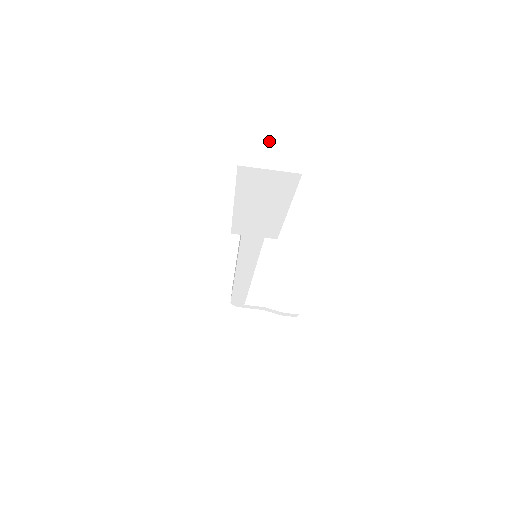
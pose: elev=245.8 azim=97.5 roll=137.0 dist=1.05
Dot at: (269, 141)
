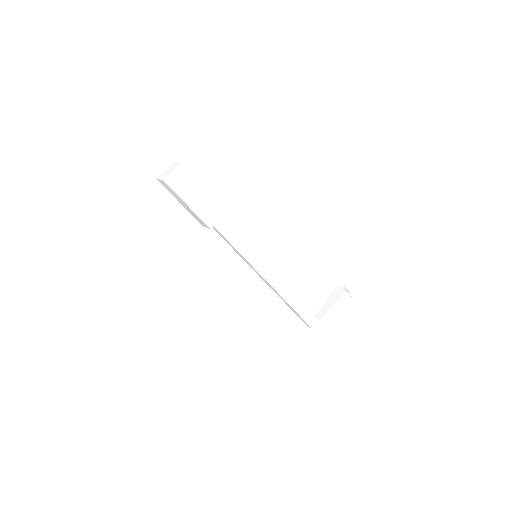
Dot at: (167, 172)
